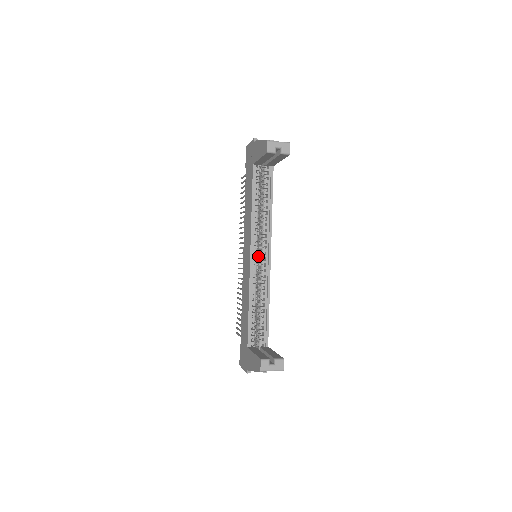
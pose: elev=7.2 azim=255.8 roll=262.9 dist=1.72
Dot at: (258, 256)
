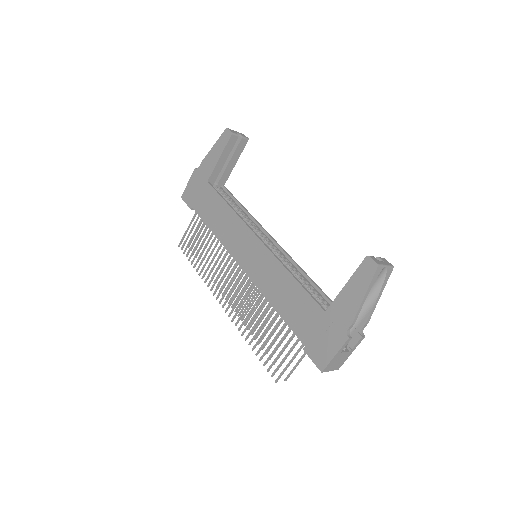
Dot at: occluded
